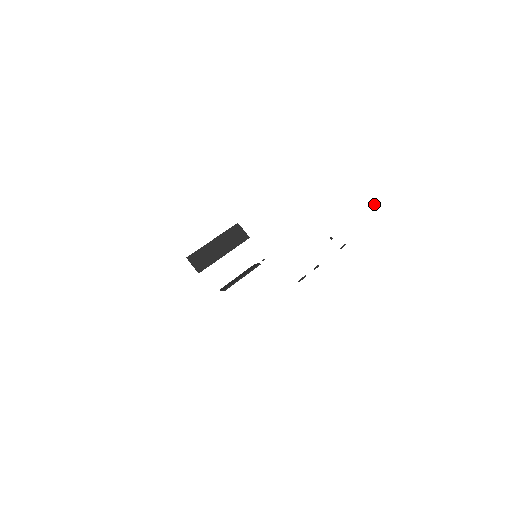
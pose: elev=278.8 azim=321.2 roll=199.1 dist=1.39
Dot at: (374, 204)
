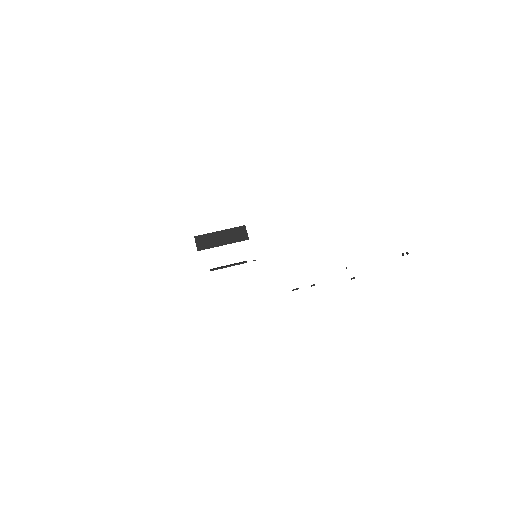
Dot at: (403, 253)
